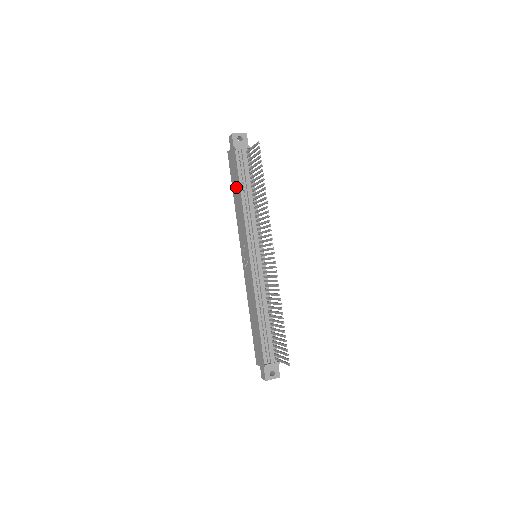
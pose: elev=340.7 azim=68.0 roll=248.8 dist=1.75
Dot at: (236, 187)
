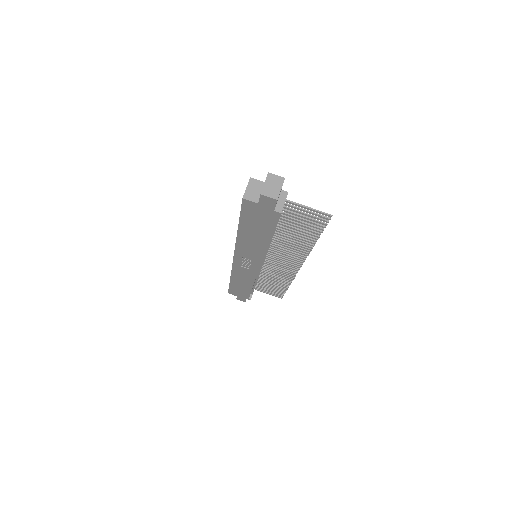
Dot at: (256, 231)
